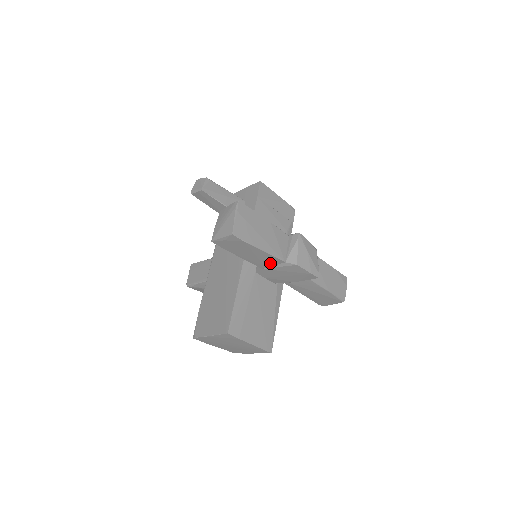
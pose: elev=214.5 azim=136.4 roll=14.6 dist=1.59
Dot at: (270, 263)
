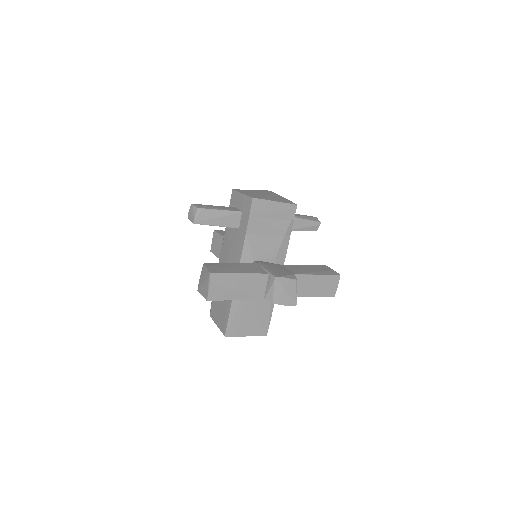
Dot at: occluded
